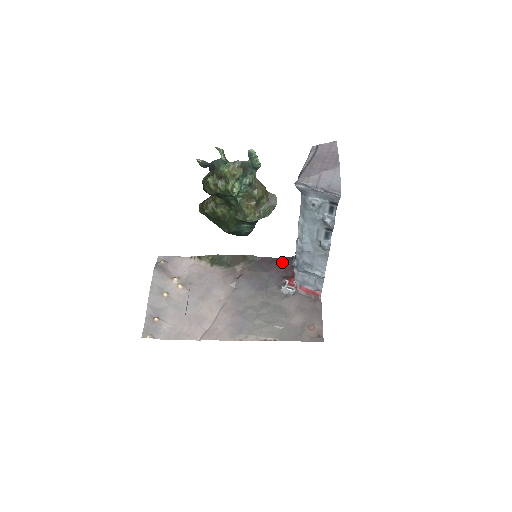
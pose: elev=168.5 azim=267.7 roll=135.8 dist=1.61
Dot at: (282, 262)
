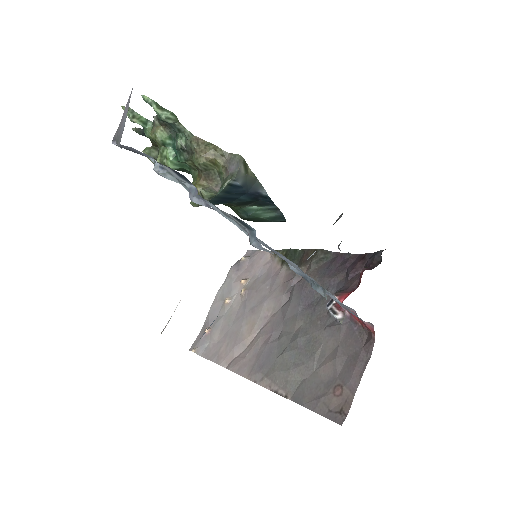
Dot at: (357, 262)
